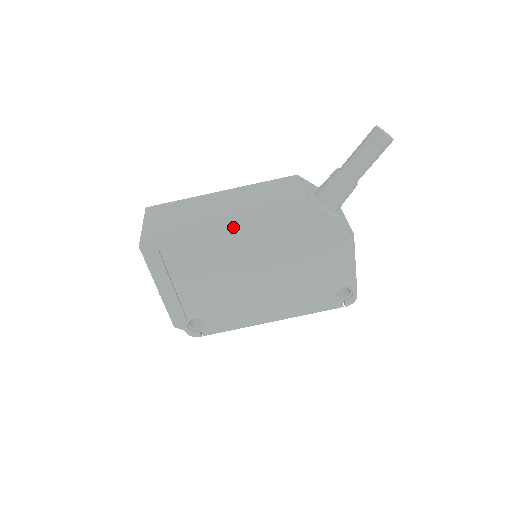
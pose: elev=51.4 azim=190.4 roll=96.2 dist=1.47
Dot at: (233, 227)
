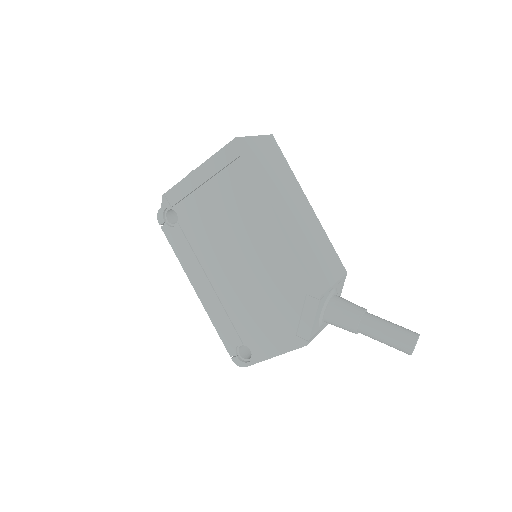
Dot at: (282, 224)
